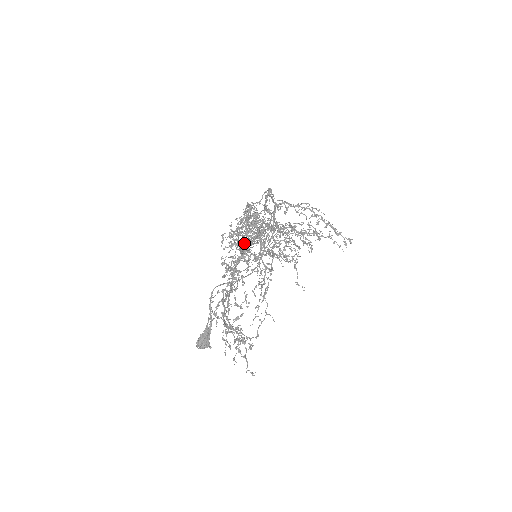
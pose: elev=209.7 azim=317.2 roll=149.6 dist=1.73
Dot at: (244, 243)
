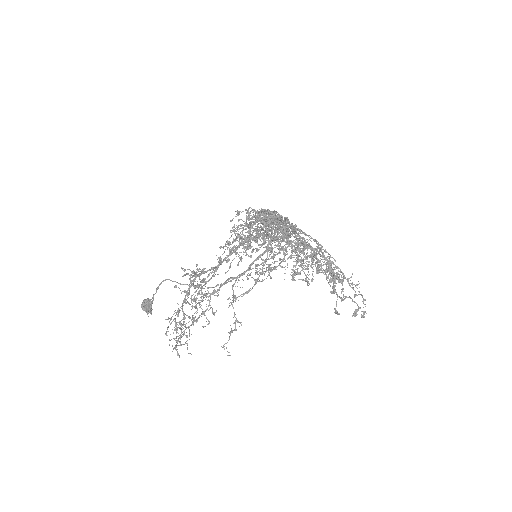
Dot at: occluded
